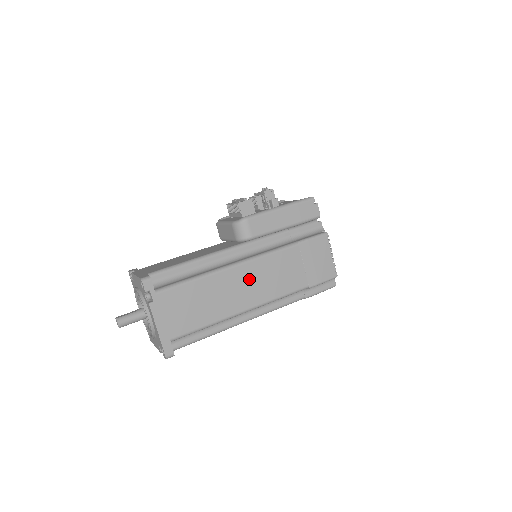
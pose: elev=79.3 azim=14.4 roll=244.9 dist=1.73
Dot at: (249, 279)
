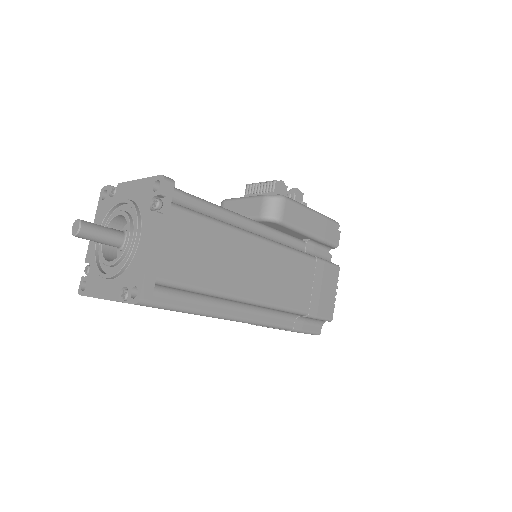
Dot at: (265, 263)
